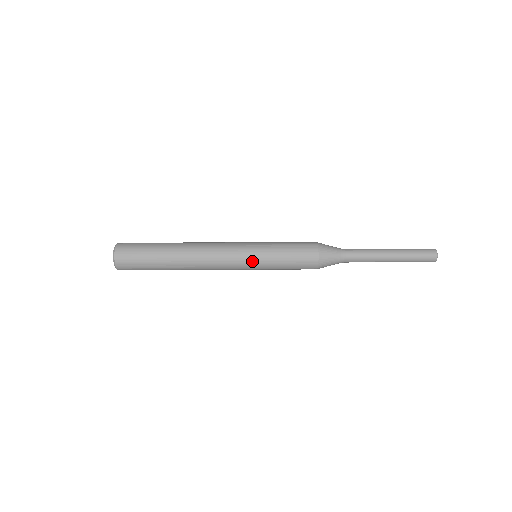
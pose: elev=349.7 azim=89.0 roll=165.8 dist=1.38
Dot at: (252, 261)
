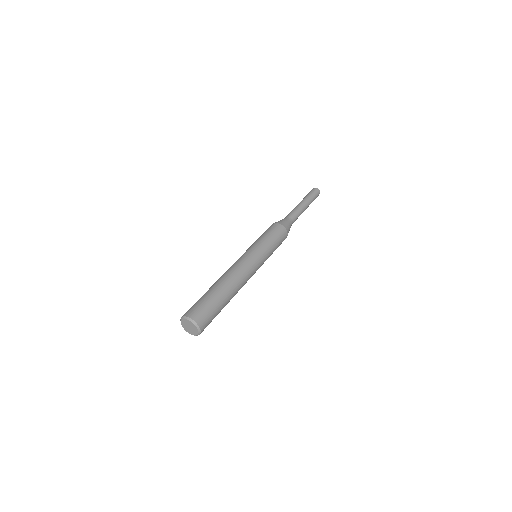
Dot at: (261, 255)
